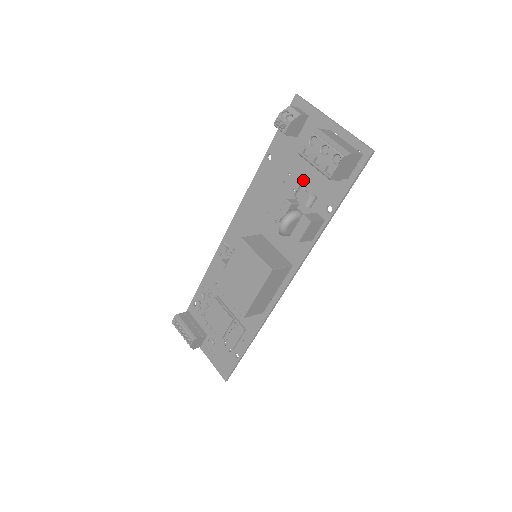
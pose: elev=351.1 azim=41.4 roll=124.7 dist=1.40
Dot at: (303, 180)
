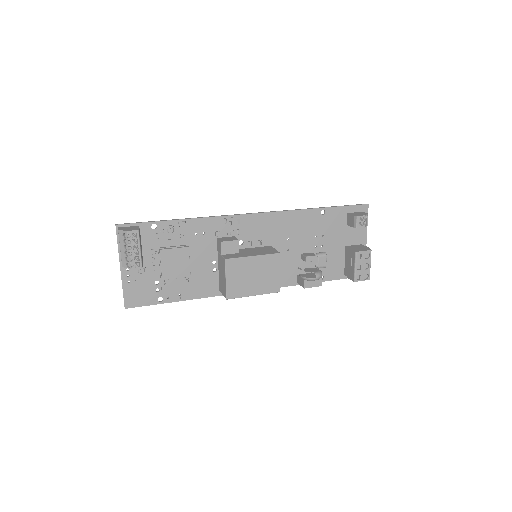
Dot at: (326, 248)
